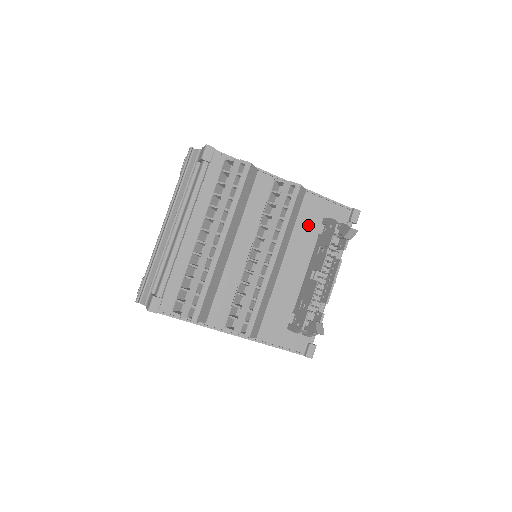
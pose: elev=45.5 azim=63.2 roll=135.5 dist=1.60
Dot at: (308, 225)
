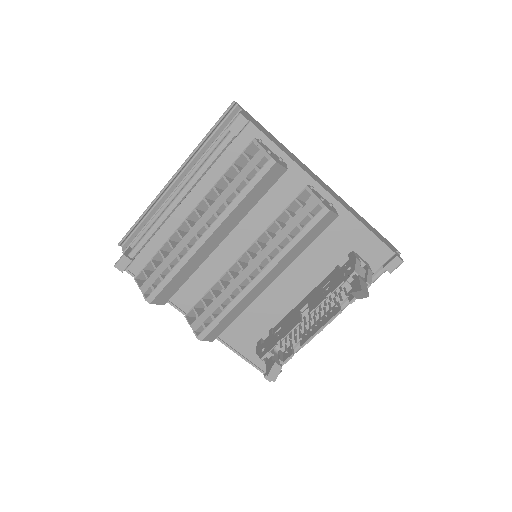
Dot at: (330, 250)
